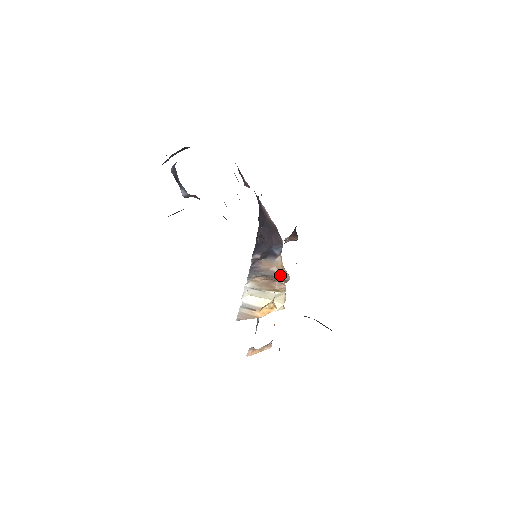
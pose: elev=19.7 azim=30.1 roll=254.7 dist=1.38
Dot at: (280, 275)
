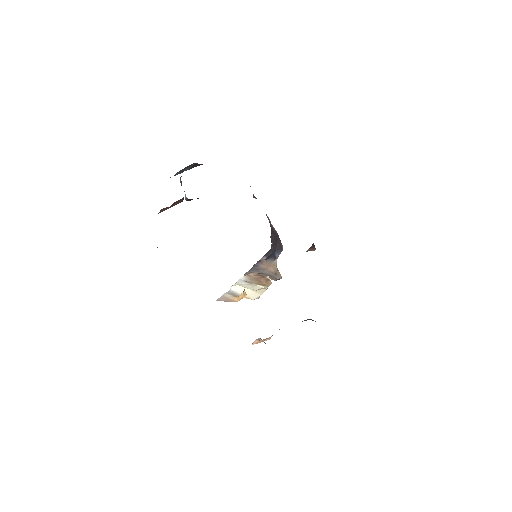
Dot at: (275, 274)
